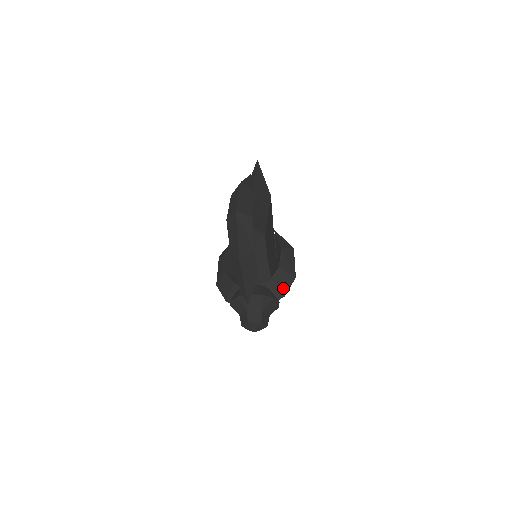
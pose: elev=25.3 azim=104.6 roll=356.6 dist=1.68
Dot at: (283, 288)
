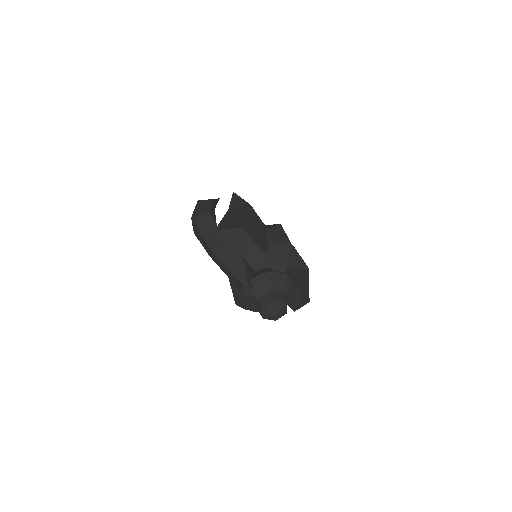
Dot at: (283, 260)
